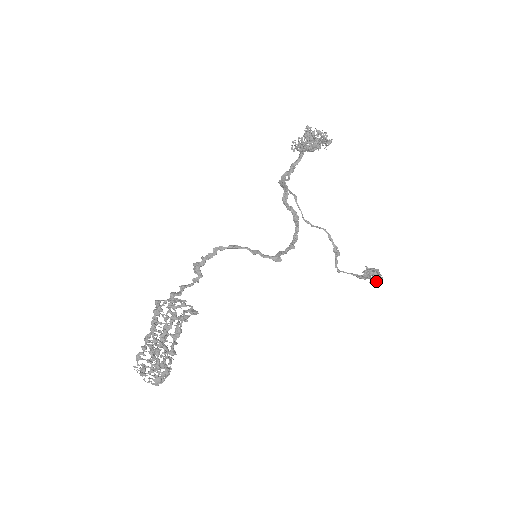
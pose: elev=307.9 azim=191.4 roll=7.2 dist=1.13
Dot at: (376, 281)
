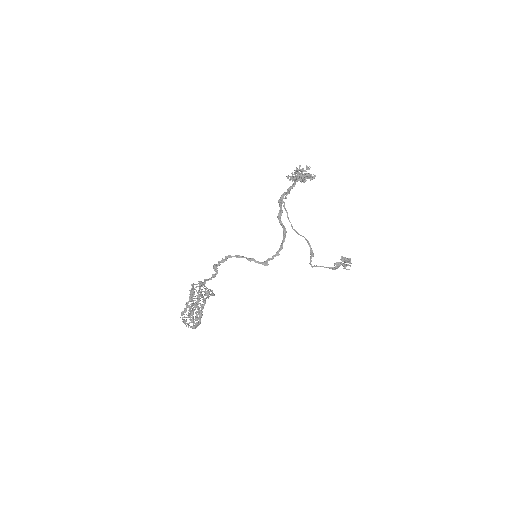
Dot at: occluded
